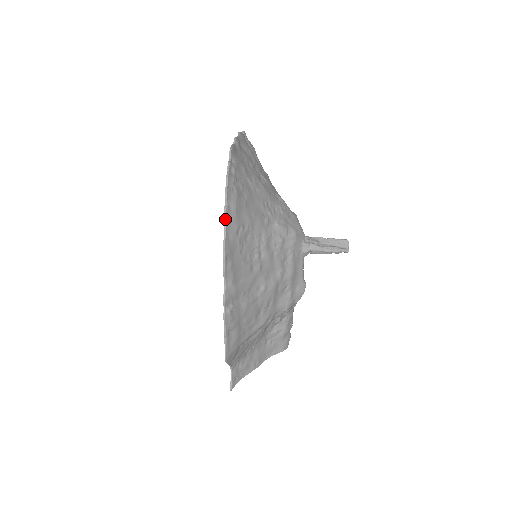
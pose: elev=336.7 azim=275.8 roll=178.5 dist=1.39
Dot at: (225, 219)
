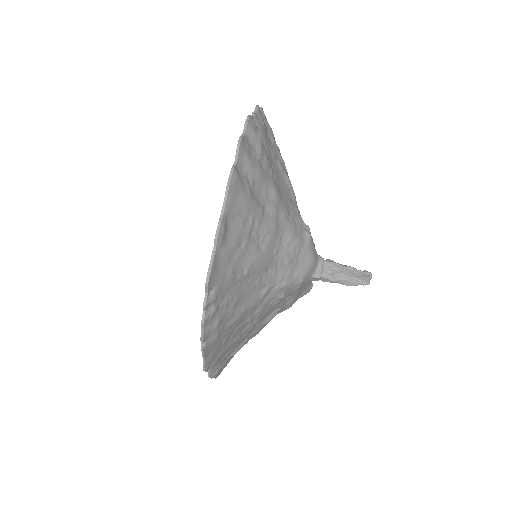
Dot at: (203, 352)
